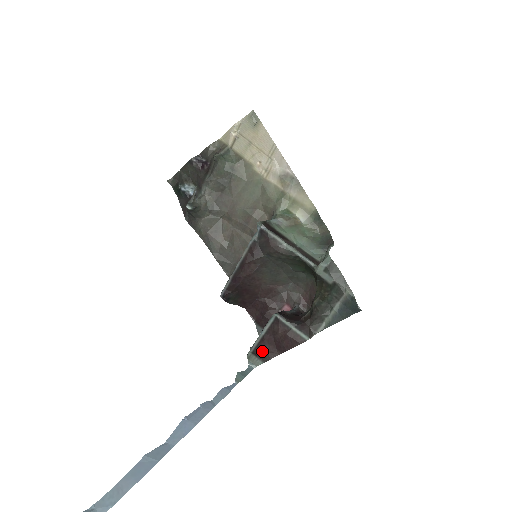
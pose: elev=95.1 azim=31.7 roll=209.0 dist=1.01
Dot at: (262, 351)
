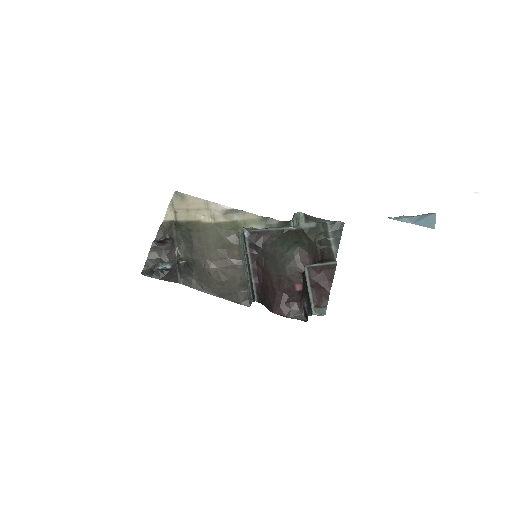
Dot at: (319, 298)
